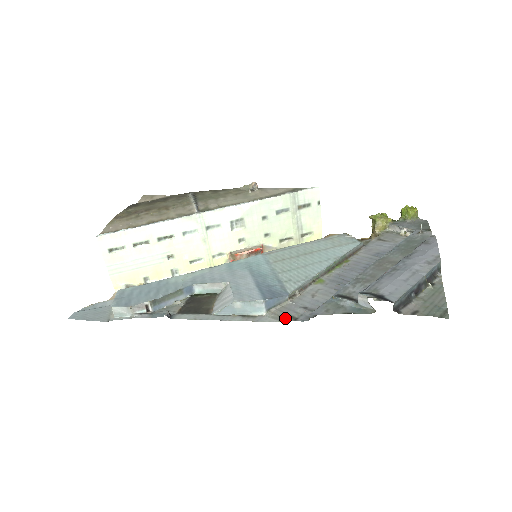
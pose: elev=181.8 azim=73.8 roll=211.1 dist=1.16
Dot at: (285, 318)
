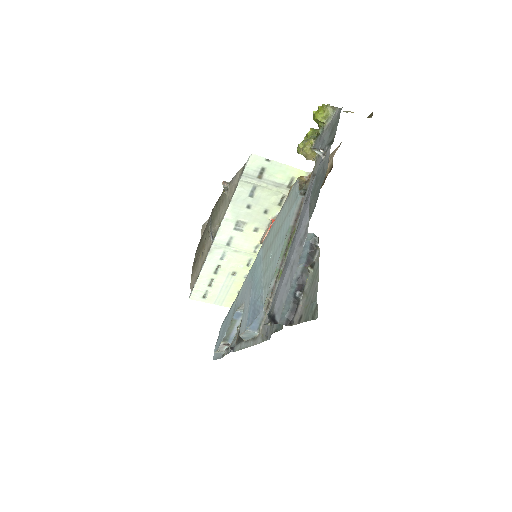
Dot at: (264, 338)
